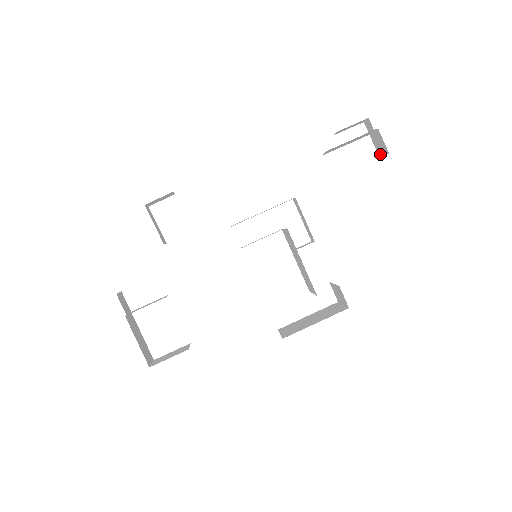
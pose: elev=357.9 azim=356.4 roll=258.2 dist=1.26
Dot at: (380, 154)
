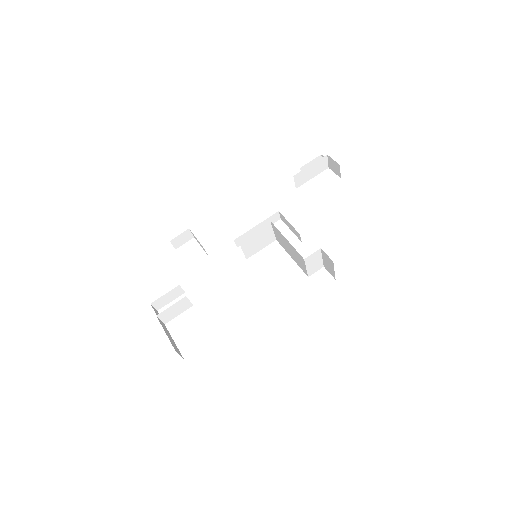
Dot at: (339, 174)
